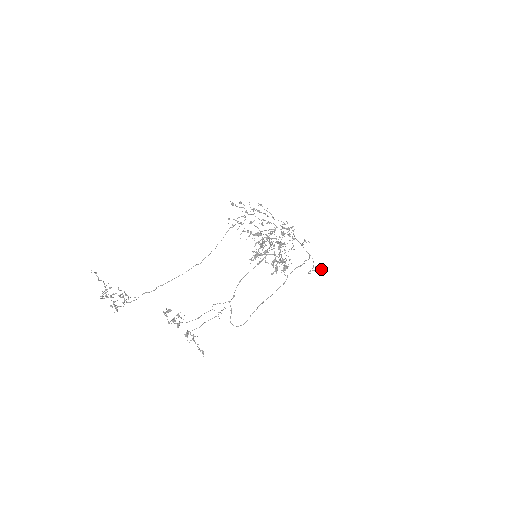
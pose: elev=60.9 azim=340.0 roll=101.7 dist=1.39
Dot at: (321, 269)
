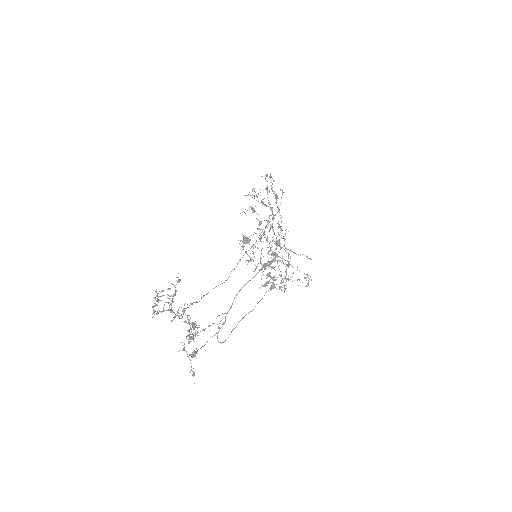
Dot at: (246, 241)
